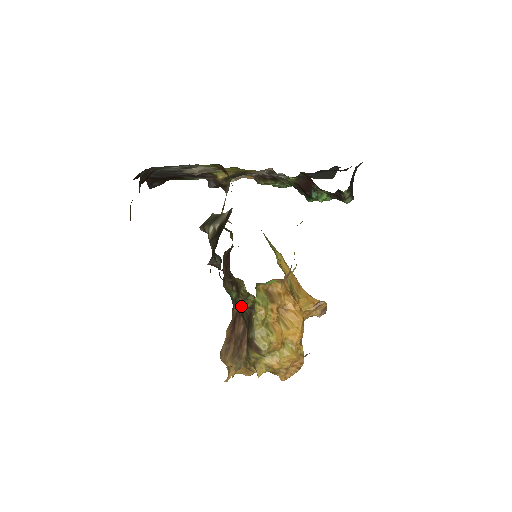
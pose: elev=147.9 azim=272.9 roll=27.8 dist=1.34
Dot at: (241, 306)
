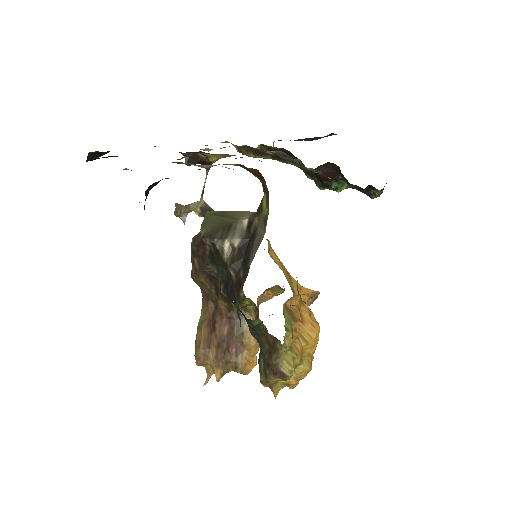
Dot at: (261, 331)
